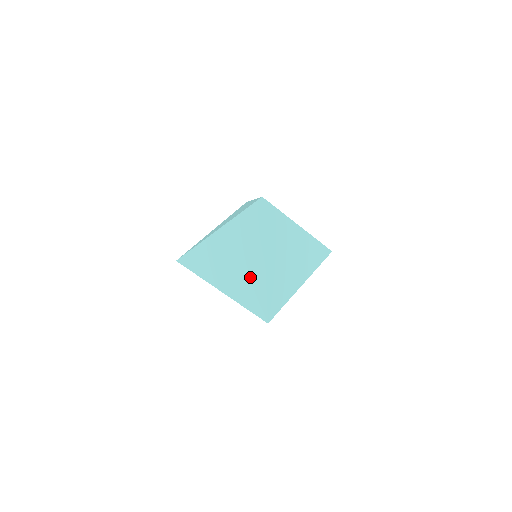
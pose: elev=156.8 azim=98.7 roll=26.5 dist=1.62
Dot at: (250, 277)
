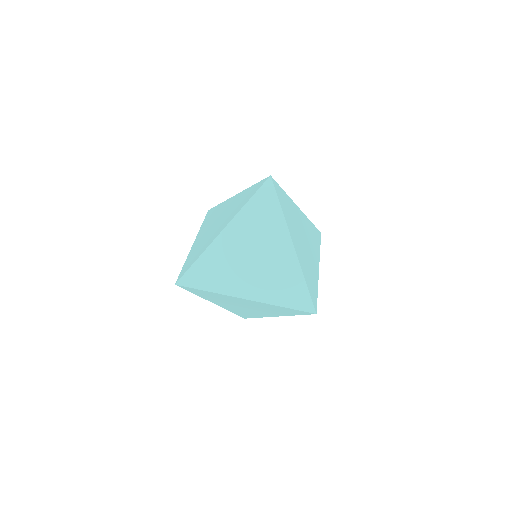
Dot at: (280, 269)
